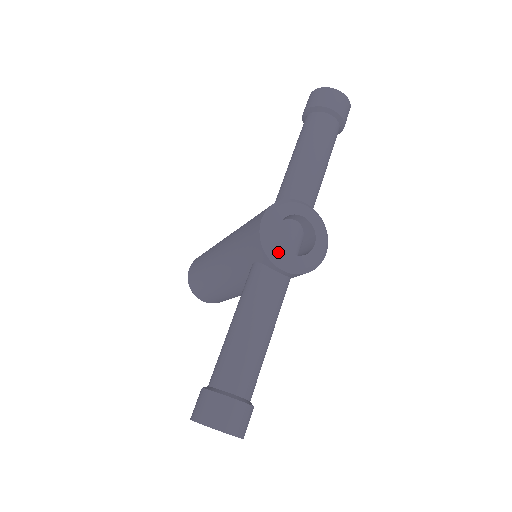
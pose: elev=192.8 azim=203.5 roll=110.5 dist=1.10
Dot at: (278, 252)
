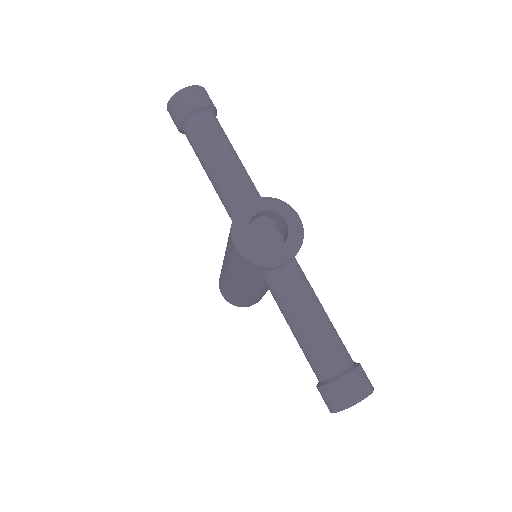
Dot at: (269, 257)
